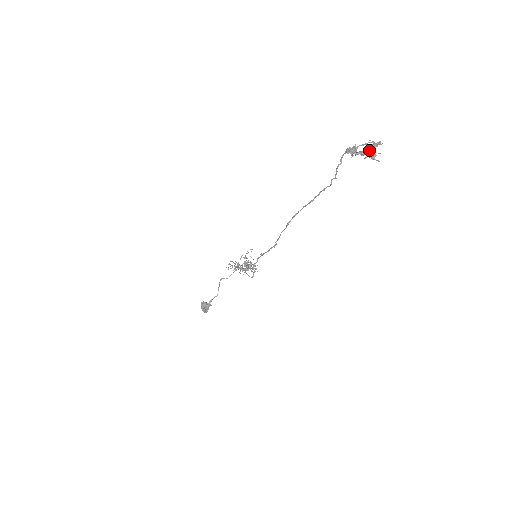
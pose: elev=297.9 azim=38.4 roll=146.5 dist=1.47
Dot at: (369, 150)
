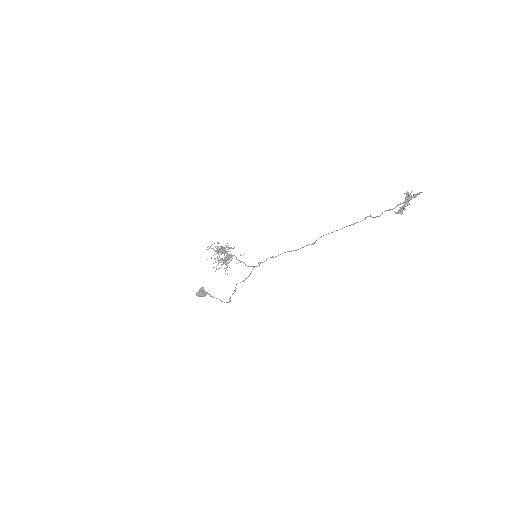
Dot at: occluded
